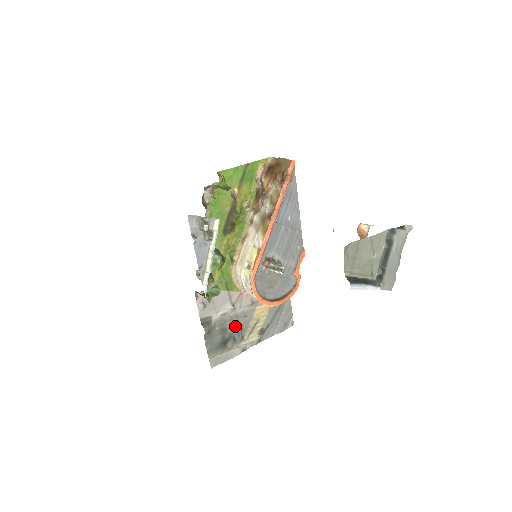
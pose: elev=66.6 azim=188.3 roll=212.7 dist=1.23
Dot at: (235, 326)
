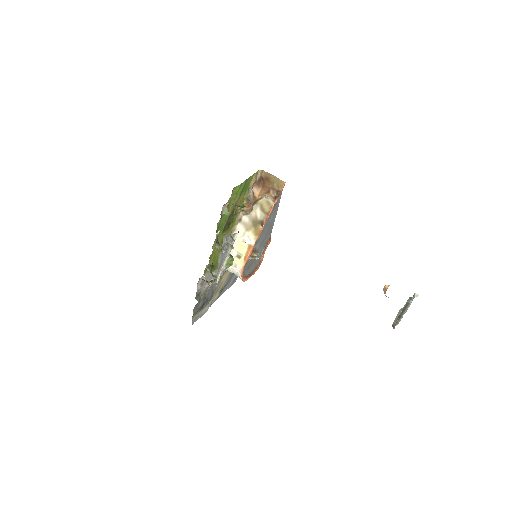
Dot at: (210, 292)
